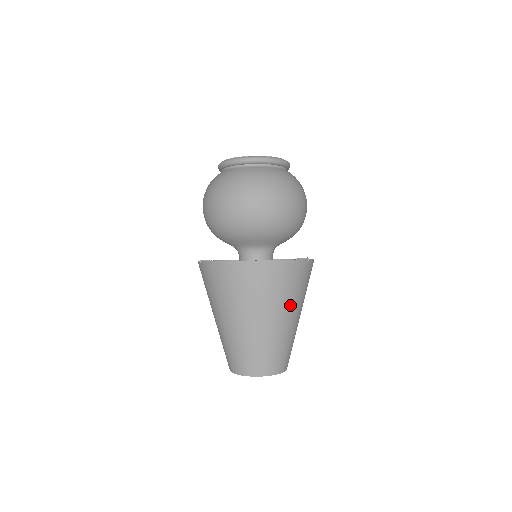
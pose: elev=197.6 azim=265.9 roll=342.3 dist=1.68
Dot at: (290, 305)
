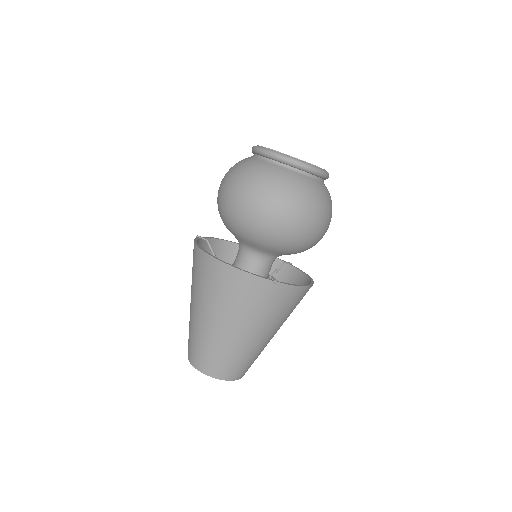
Dot at: (240, 318)
